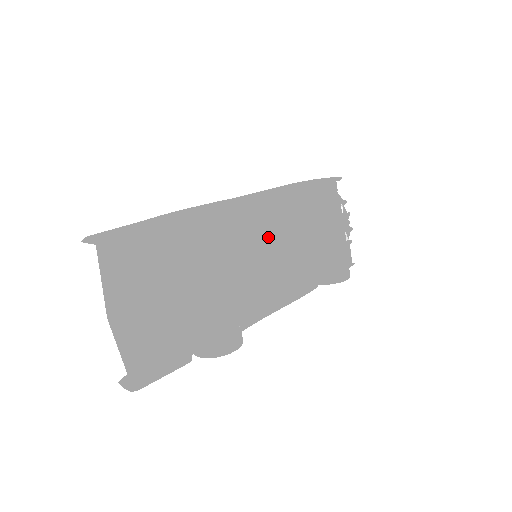
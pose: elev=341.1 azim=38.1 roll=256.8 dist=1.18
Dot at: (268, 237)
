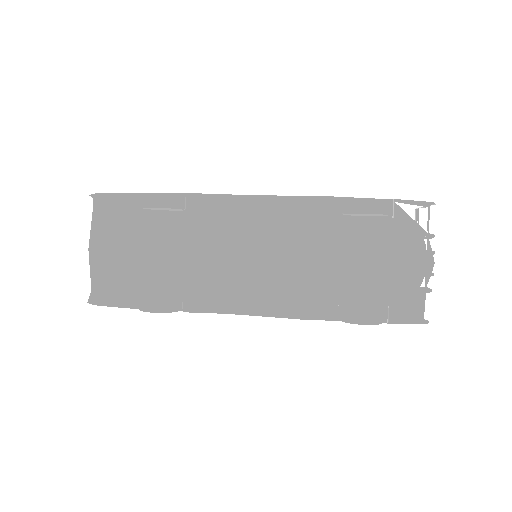
Dot at: (248, 236)
